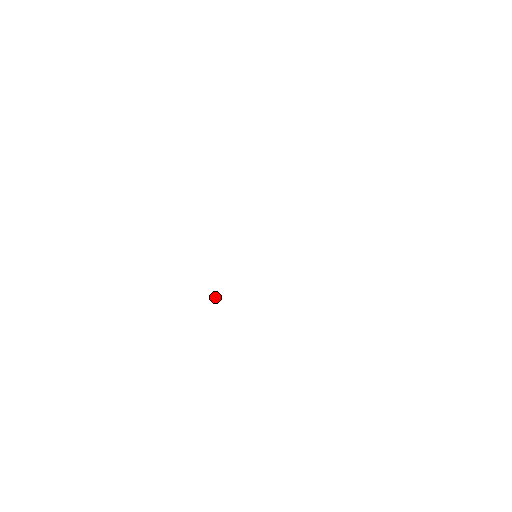
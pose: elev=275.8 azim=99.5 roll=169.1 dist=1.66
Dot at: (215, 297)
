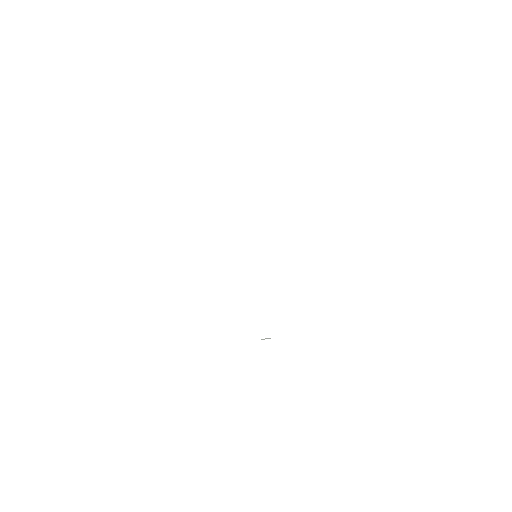
Dot at: occluded
